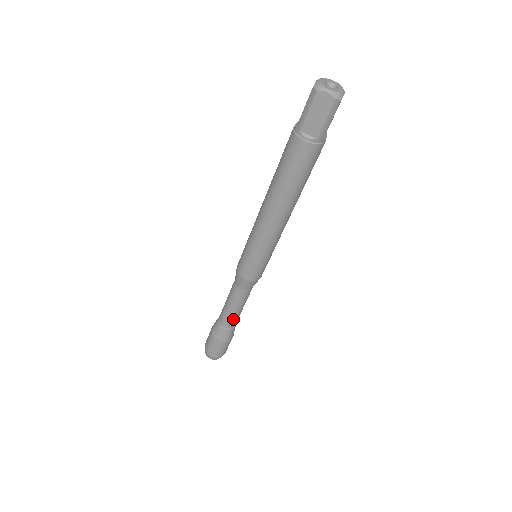
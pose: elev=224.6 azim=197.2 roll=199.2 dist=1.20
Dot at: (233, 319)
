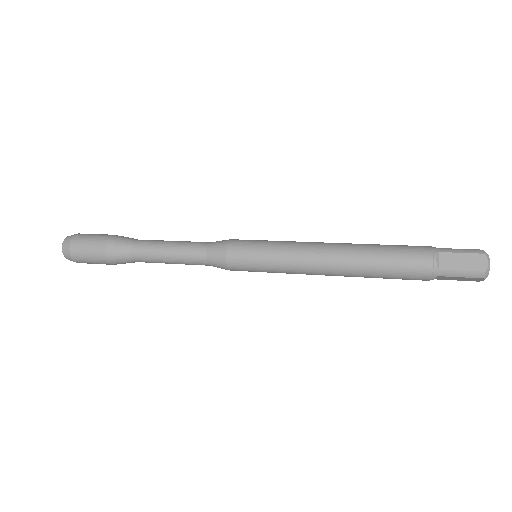
Dot at: occluded
